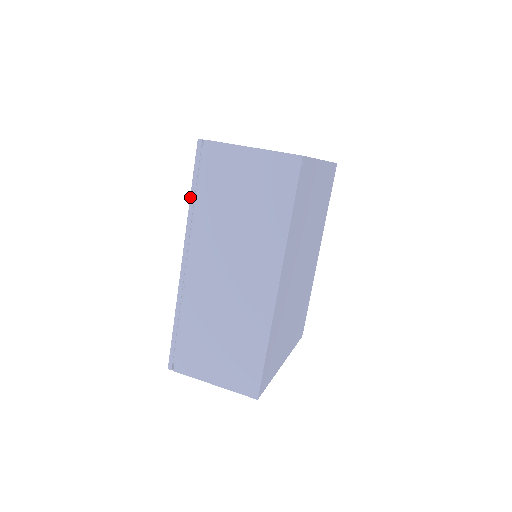
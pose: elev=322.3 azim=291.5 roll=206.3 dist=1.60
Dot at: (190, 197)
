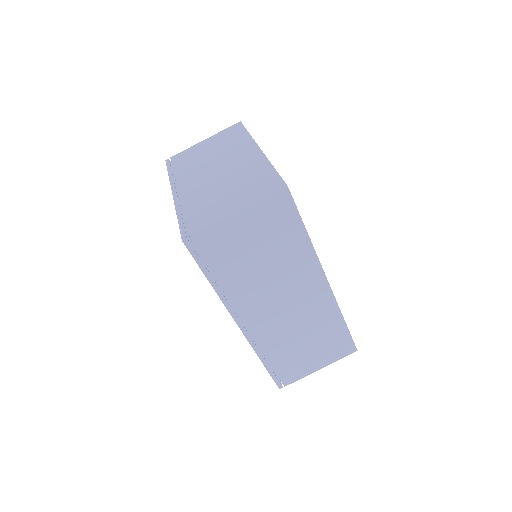
Dot at: occluded
